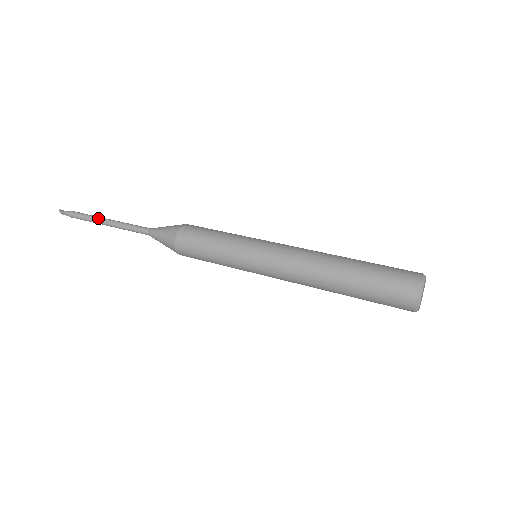
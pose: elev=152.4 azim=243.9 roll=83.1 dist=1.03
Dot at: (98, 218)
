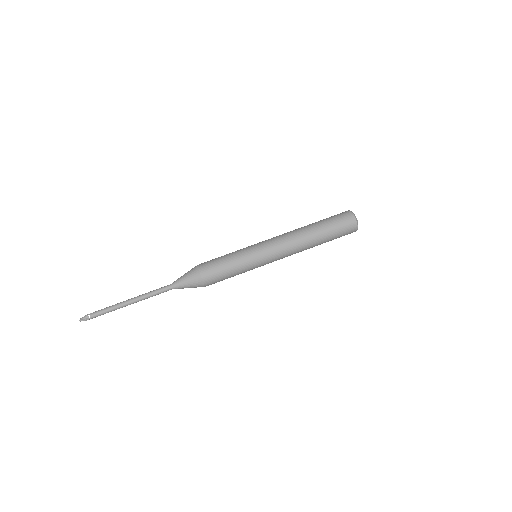
Dot at: (122, 305)
